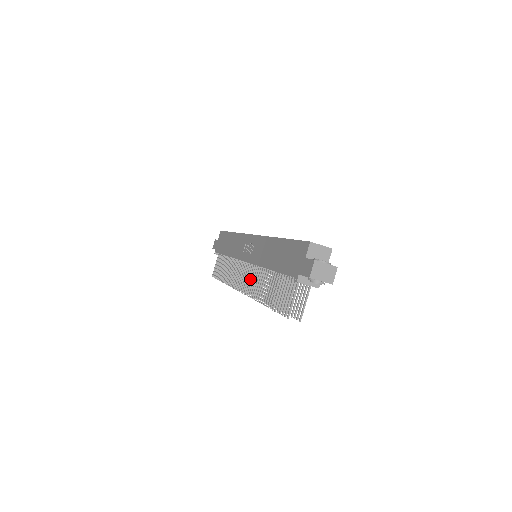
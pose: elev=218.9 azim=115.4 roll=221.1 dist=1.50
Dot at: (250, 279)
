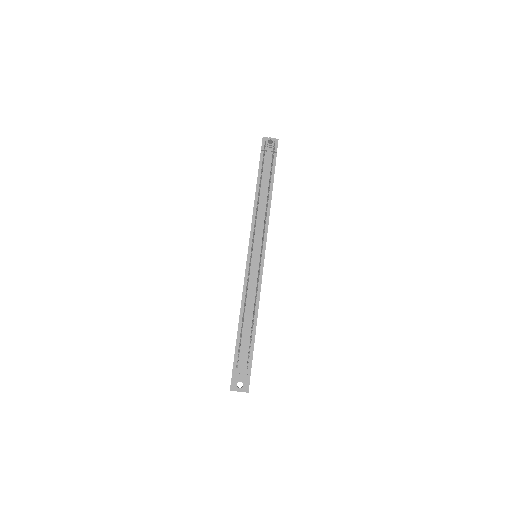
Dot at: occluded
